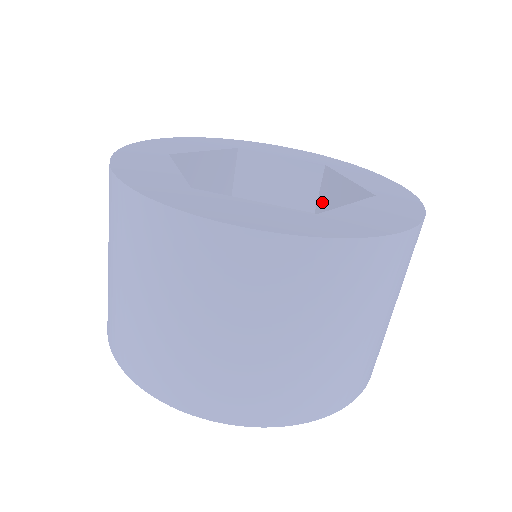
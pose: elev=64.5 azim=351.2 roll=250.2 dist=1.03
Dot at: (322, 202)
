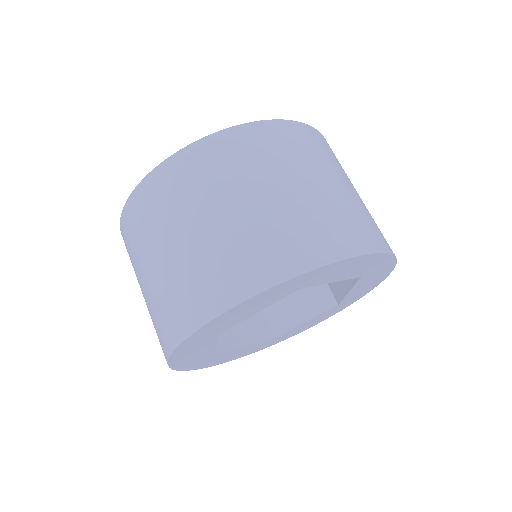
Dot at: occluded
